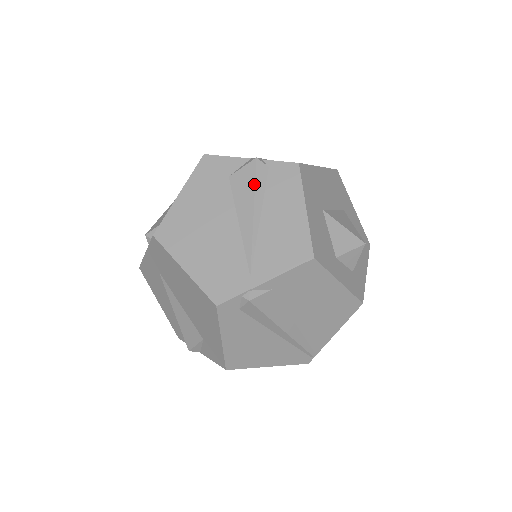
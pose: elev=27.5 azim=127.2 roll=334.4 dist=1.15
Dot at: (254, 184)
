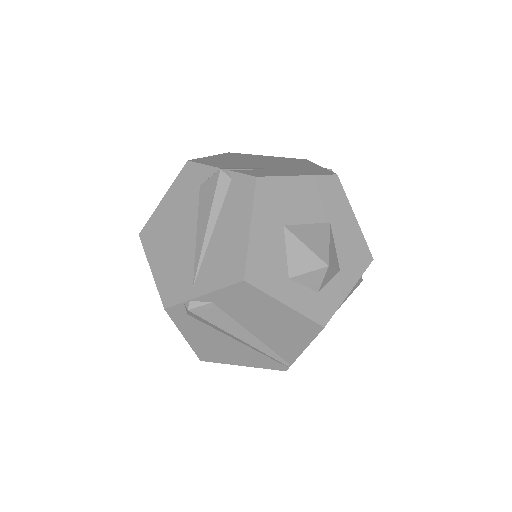
Dot at: (213, 196)
